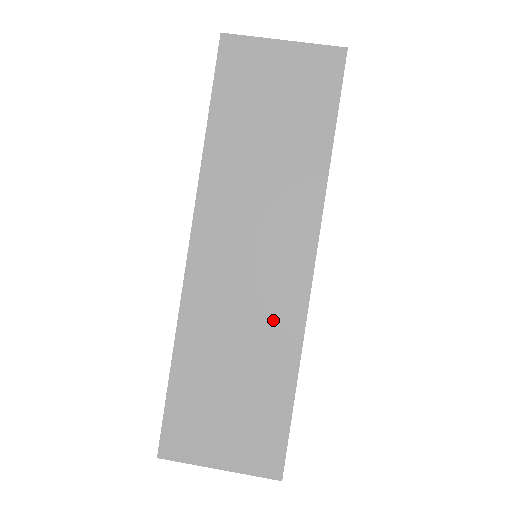
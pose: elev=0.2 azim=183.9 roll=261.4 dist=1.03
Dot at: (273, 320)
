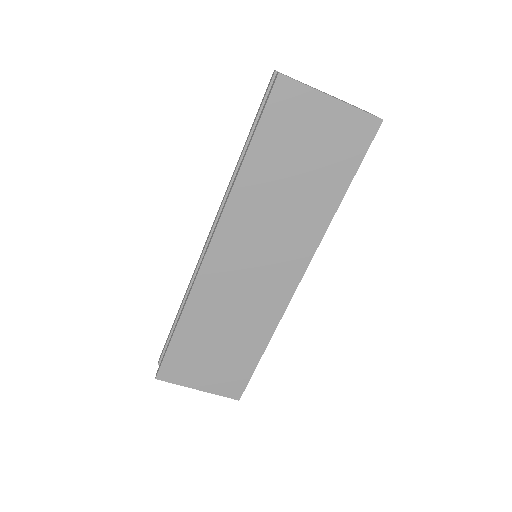
Dot at: (260, 310)
